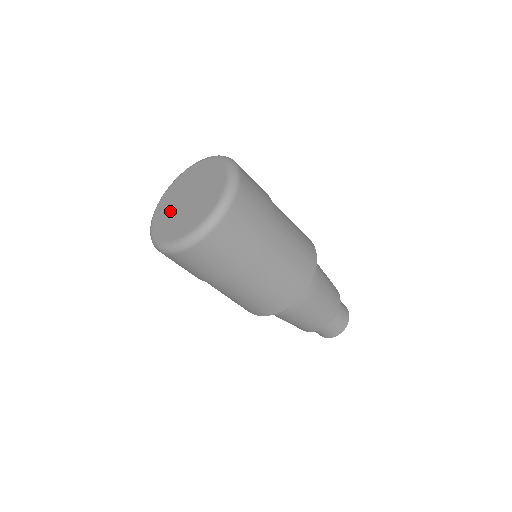
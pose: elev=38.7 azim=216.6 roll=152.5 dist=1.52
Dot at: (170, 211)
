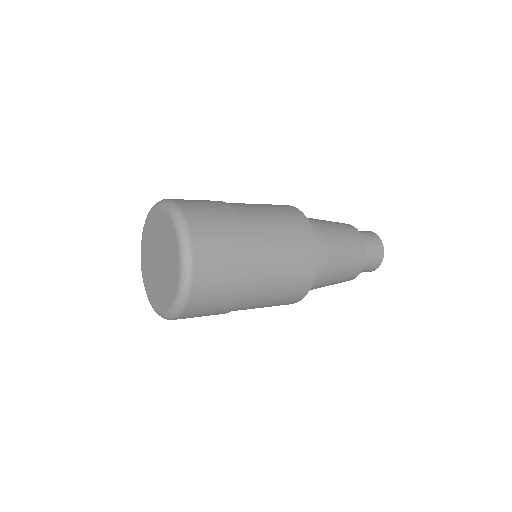
Dot at: (149, 261)
